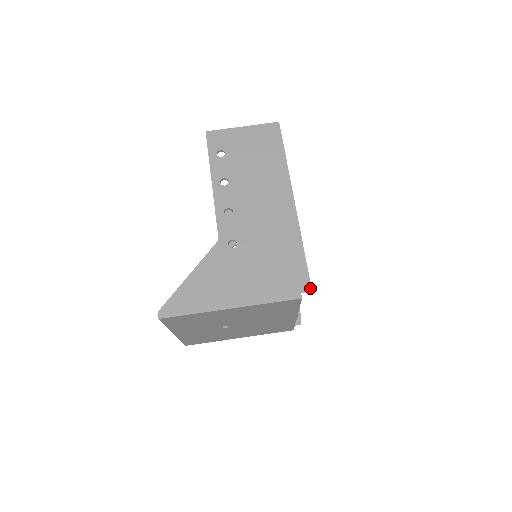
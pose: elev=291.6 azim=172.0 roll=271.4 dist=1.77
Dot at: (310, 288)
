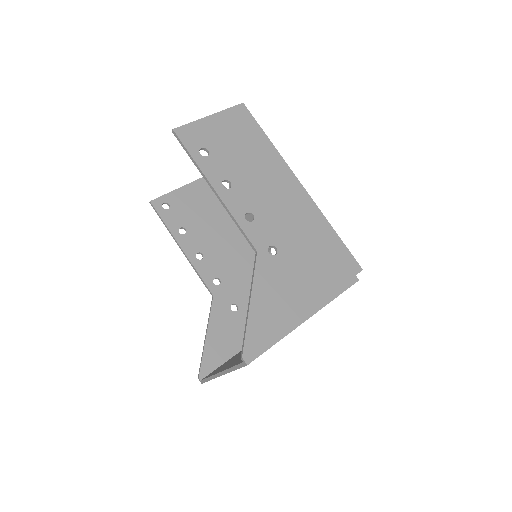
Dot at: (360, 267)
